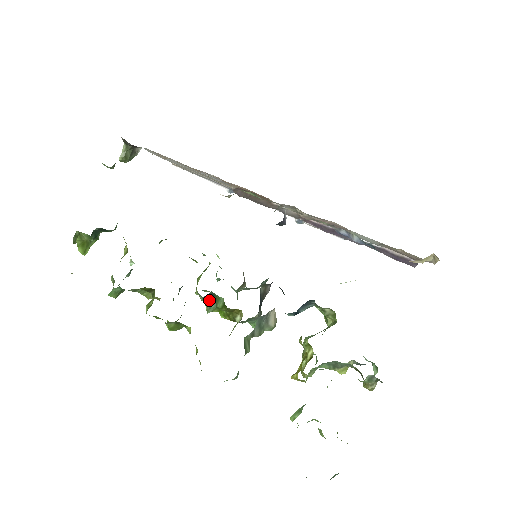
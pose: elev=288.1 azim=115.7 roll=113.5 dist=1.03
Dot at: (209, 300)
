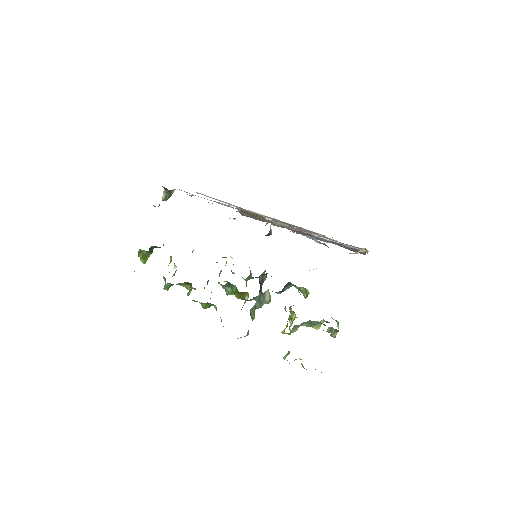
Dot at: (227, 287)
